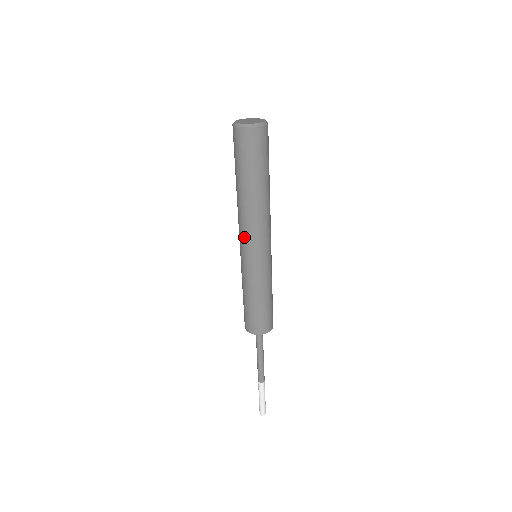
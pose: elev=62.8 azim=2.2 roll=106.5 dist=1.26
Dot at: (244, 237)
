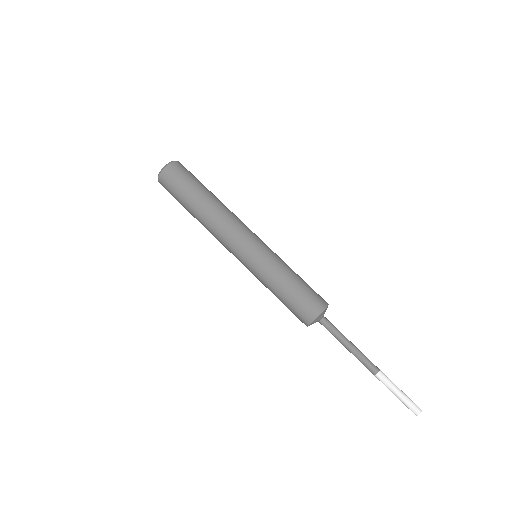
Dot at: (227, 249)
